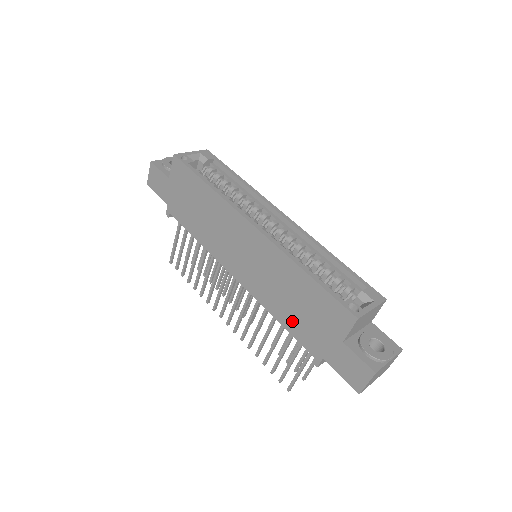
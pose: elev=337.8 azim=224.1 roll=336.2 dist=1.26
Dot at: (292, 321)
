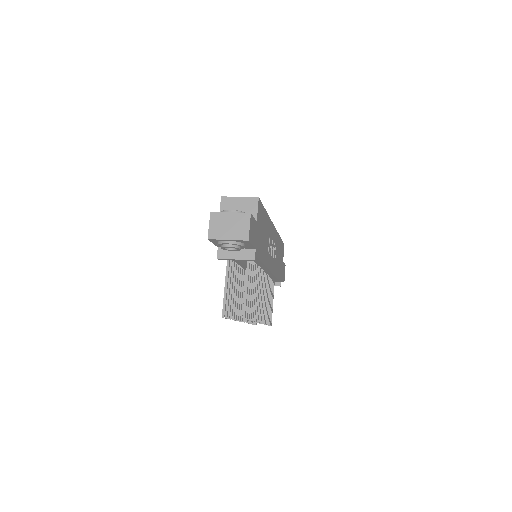
Dot at: occluded
